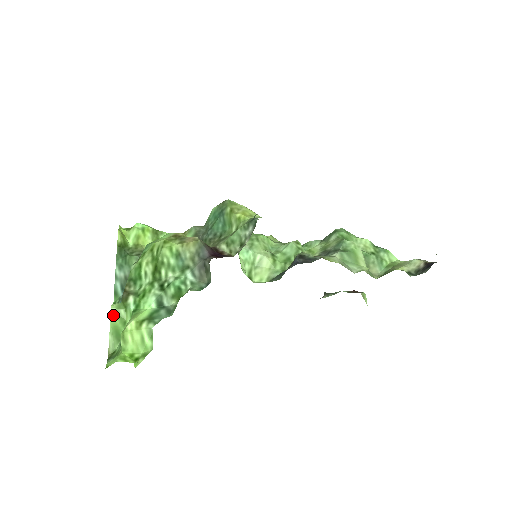
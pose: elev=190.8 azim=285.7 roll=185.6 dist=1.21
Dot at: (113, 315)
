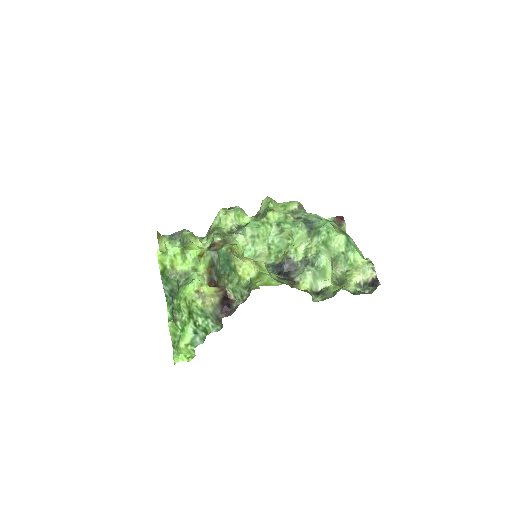
Dot at: (170, 328)
